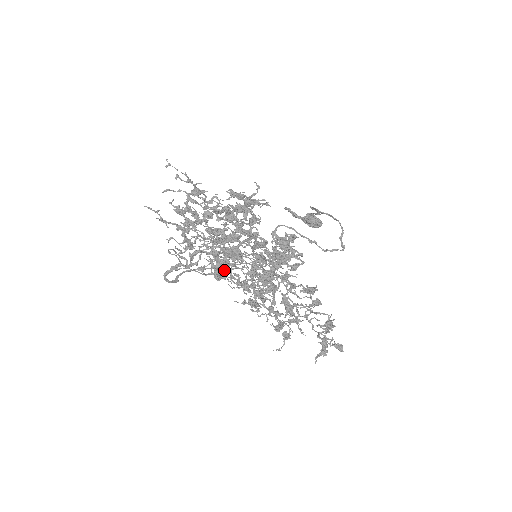
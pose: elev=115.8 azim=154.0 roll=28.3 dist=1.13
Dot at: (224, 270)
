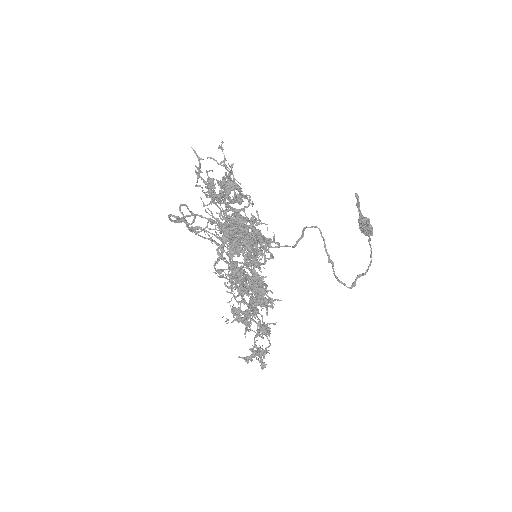
Dot at: occluded
